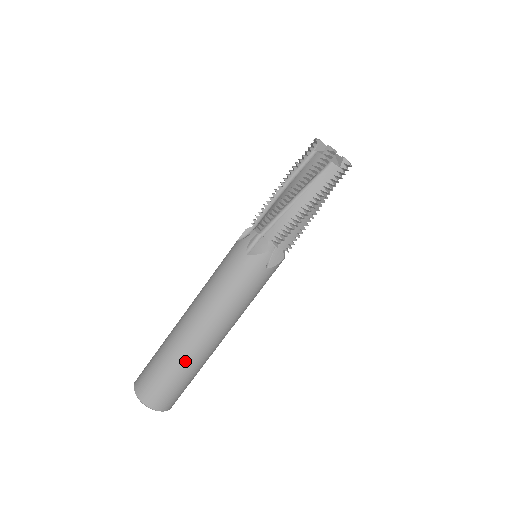
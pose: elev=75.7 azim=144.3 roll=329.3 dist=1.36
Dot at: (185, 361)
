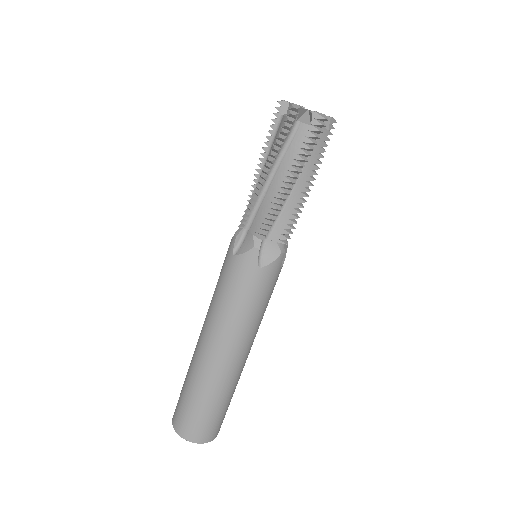
Dot at: (229, 389)
